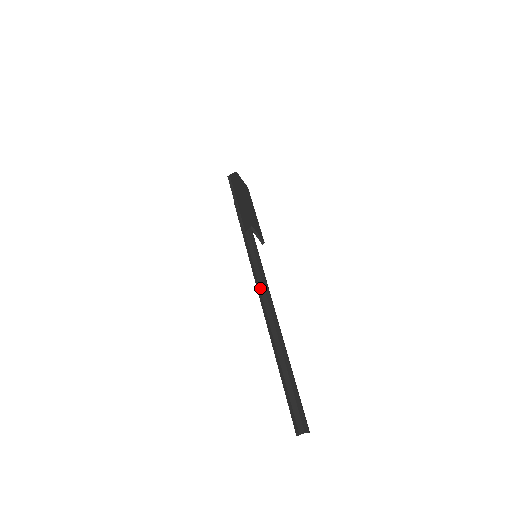
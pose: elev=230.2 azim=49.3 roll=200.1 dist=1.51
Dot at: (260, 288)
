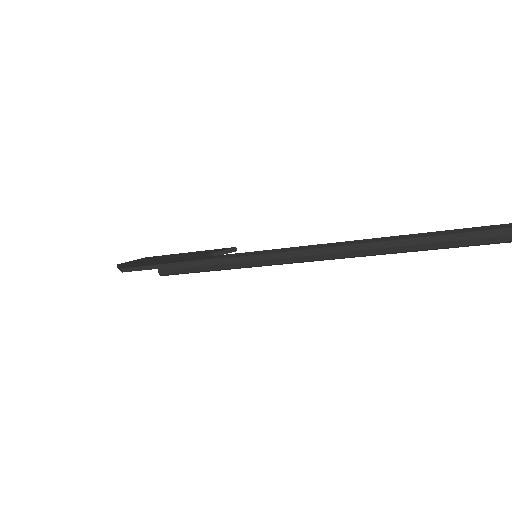
Dot at: (309, 255)
